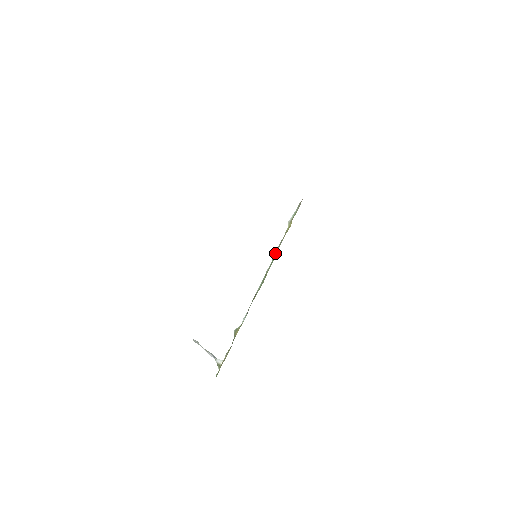
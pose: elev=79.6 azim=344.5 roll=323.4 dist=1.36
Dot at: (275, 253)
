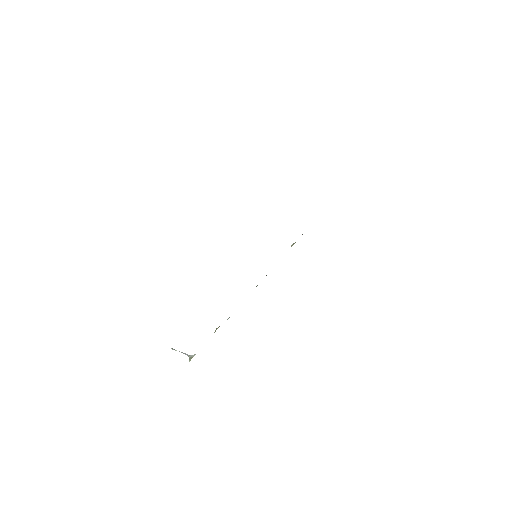
Dot at: occluded
